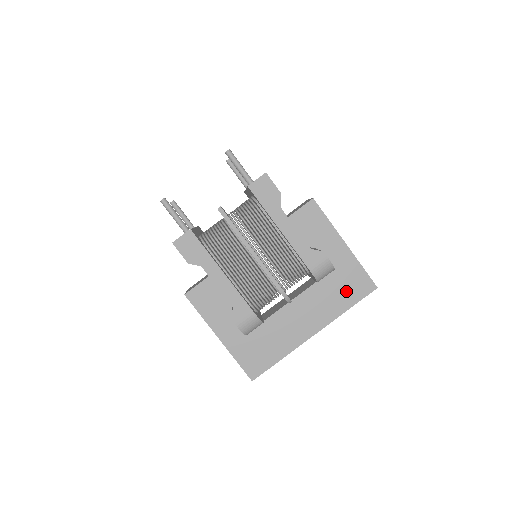
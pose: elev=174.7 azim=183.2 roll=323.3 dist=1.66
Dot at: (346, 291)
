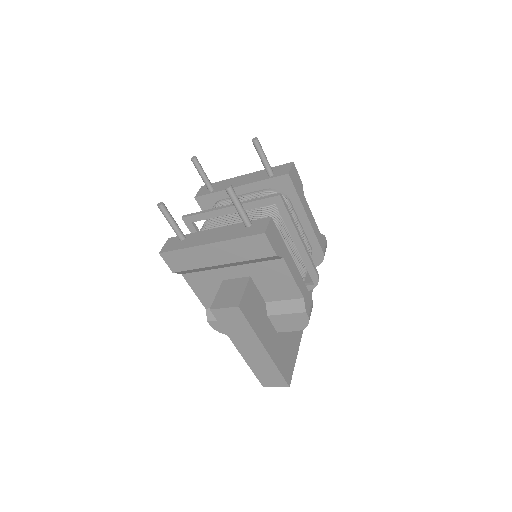
Dot at: (308, 277)
